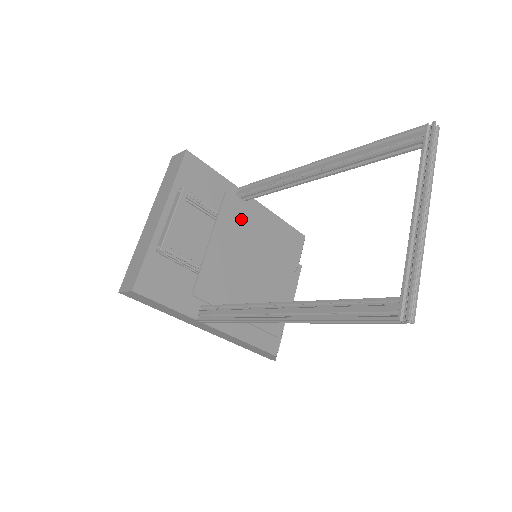
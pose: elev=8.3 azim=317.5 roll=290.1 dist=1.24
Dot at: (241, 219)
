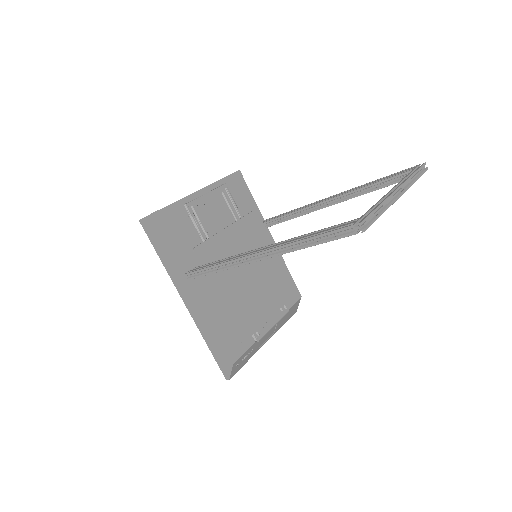
Dot at: (256, 235)
